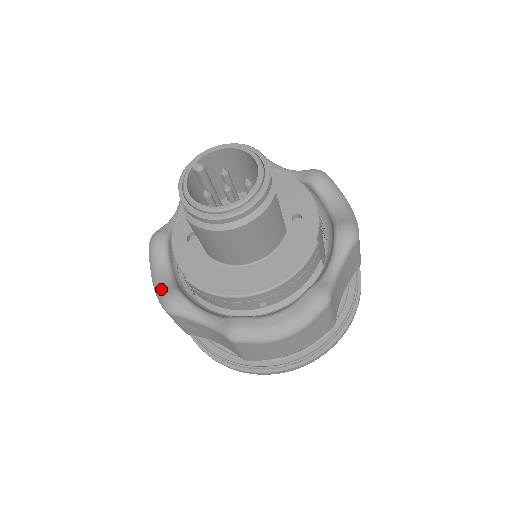
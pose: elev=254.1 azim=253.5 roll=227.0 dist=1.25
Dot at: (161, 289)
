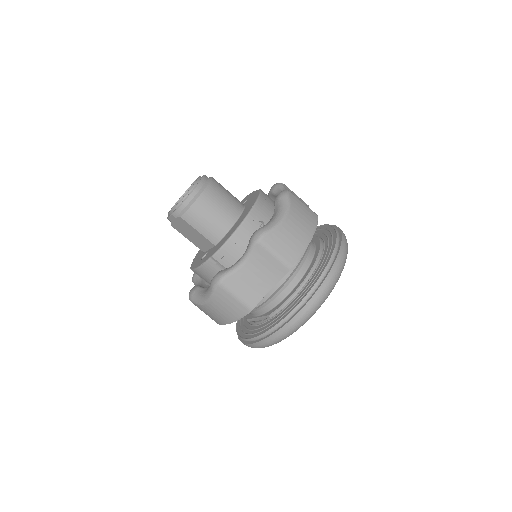
Dot at: (208, 289)
